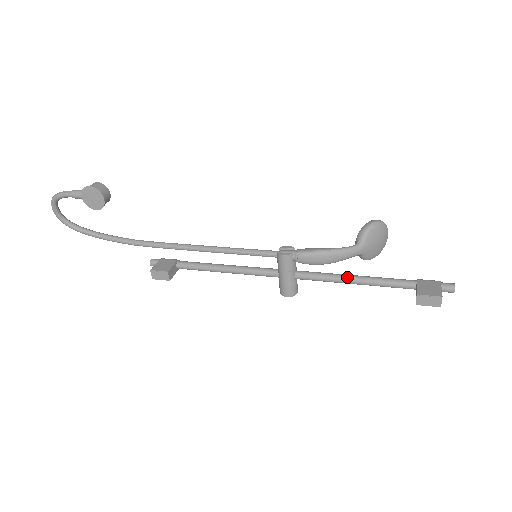
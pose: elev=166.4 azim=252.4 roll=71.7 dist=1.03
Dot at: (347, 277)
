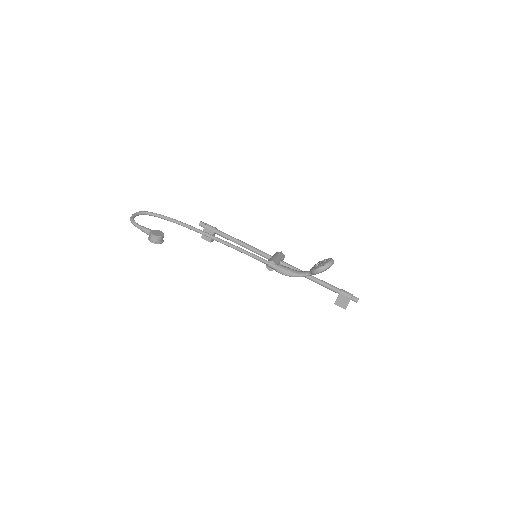
Dot at: (305, 277)
